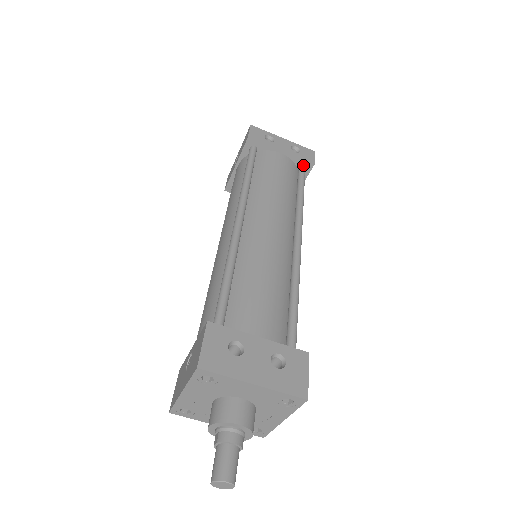
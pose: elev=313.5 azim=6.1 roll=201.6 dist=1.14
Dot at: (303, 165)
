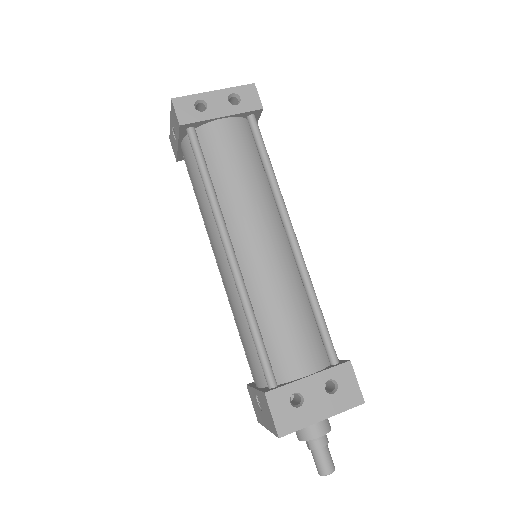
Dot at: (251, 114)
